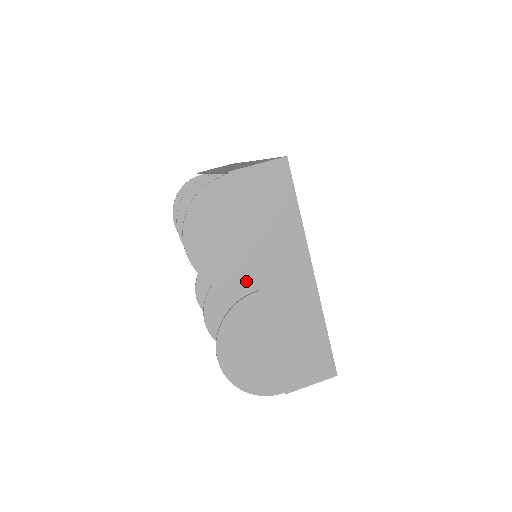
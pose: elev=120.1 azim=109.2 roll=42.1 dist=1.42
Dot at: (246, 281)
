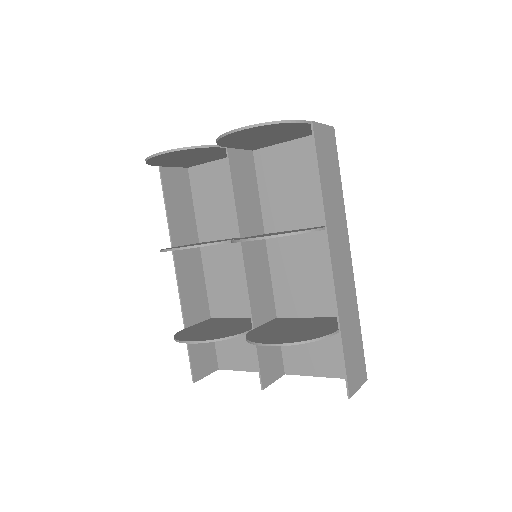
Dot at: occluded
